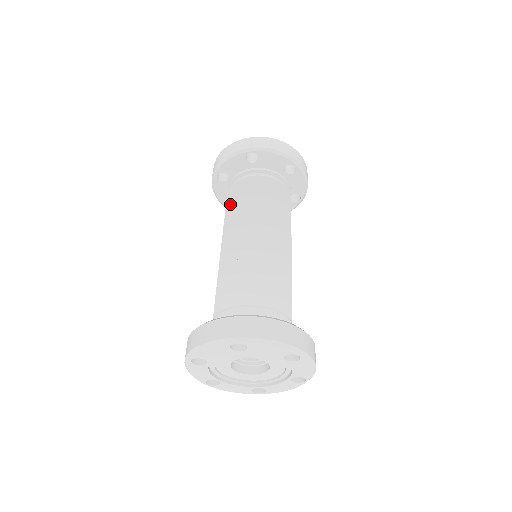
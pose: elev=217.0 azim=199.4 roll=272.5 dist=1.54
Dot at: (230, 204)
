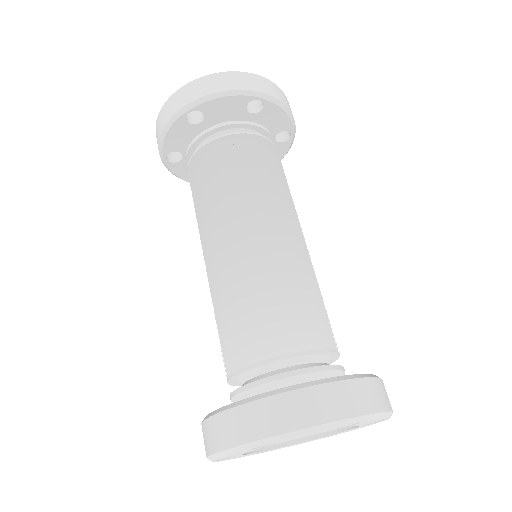
Dot at: (225, 169)
